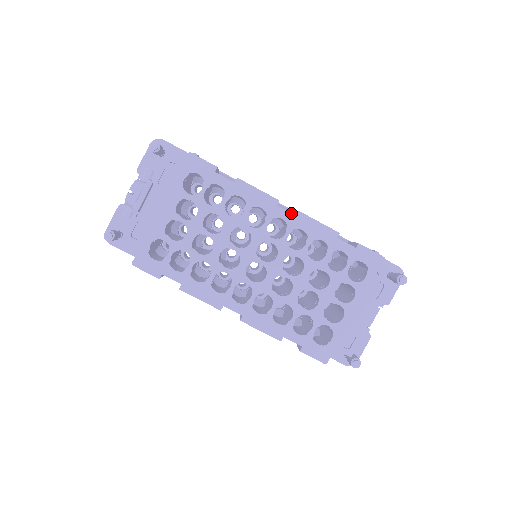
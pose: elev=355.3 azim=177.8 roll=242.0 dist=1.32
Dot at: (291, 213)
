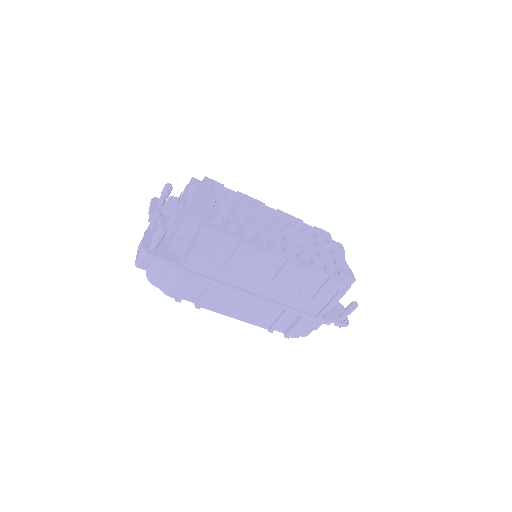
Dot at: (274, 209)
